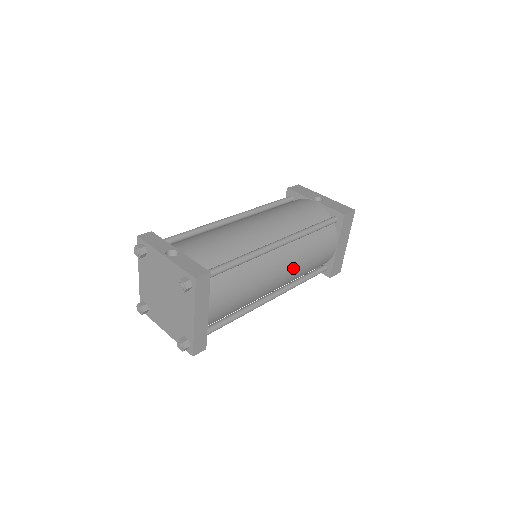
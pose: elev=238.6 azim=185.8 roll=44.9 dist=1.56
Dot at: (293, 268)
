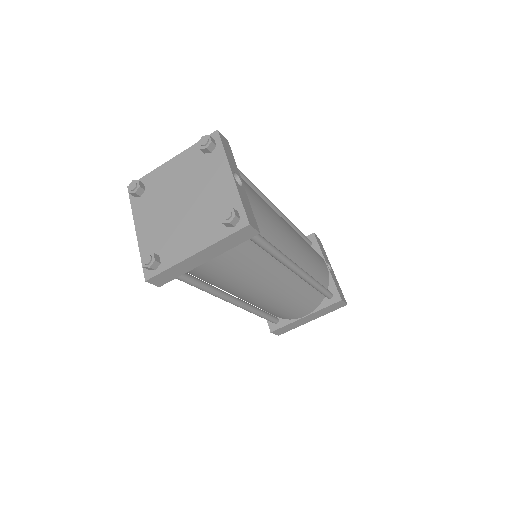
Dot at: (276, 298)
